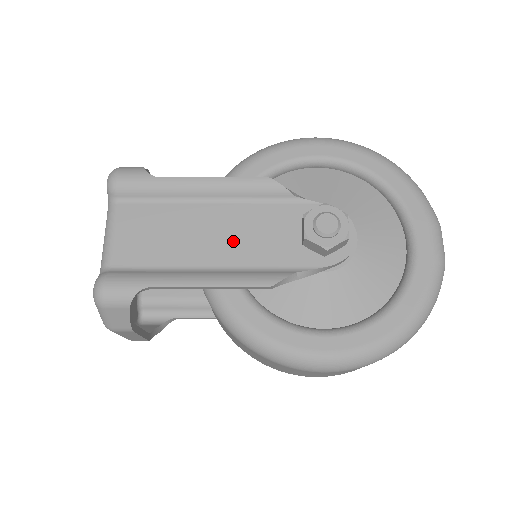
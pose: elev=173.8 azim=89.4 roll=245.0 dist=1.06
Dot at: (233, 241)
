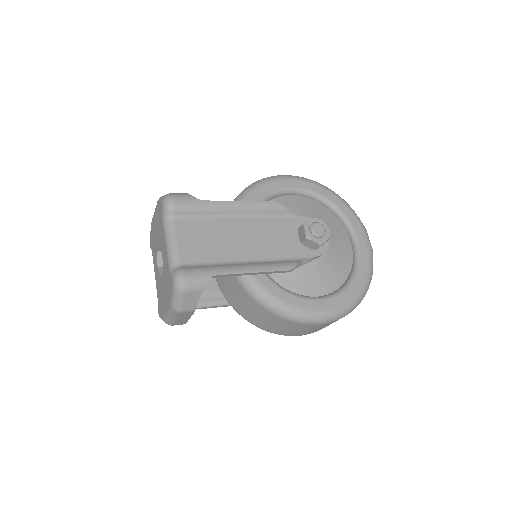
Dot at: (259, 243)
